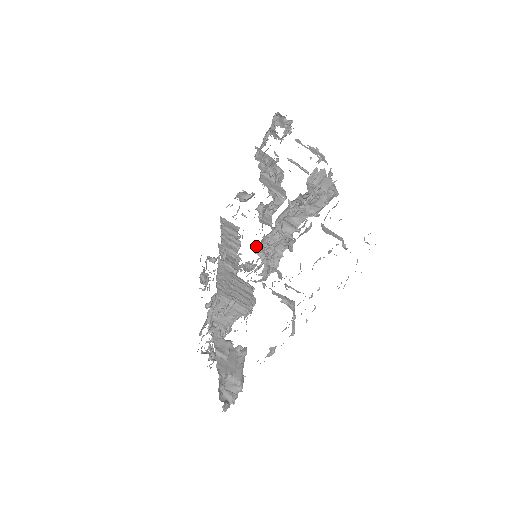
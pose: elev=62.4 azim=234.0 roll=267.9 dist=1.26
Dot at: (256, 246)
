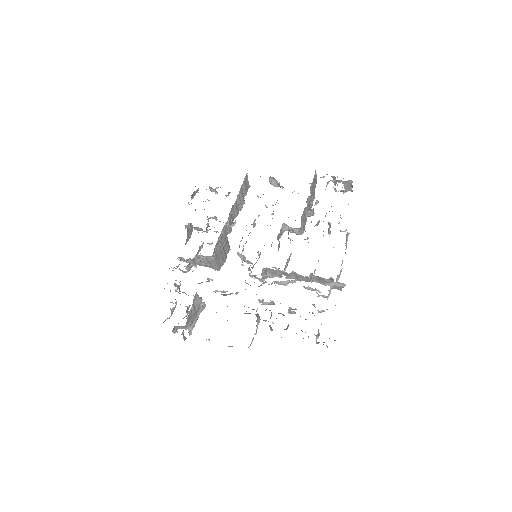
Dot at: (266, 267)
